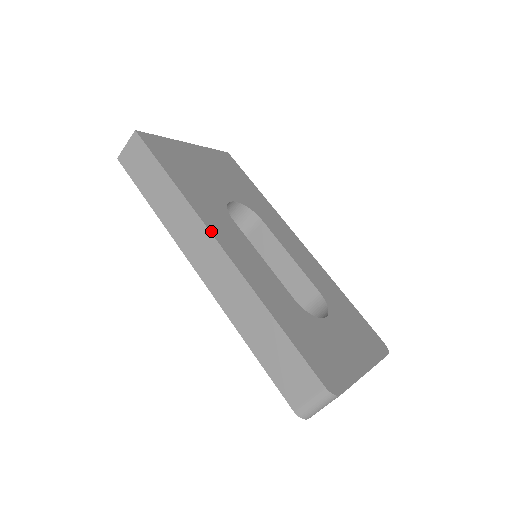
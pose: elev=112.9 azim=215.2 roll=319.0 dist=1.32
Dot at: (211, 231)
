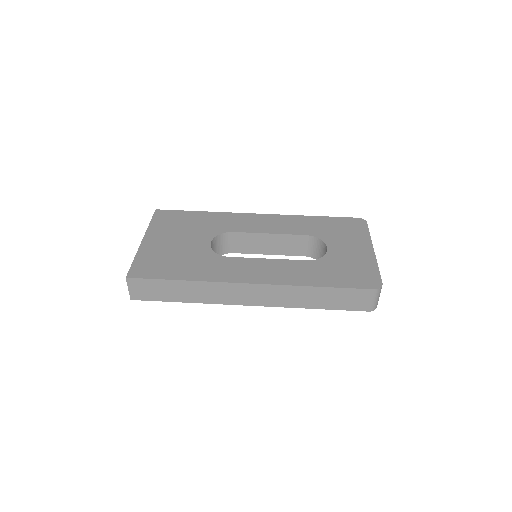
Dot at: (237, 282)
